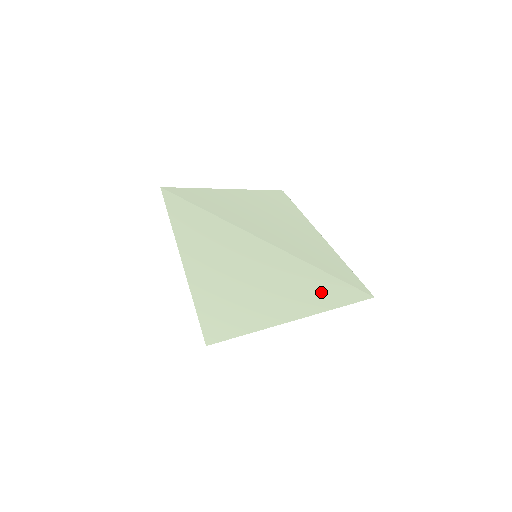
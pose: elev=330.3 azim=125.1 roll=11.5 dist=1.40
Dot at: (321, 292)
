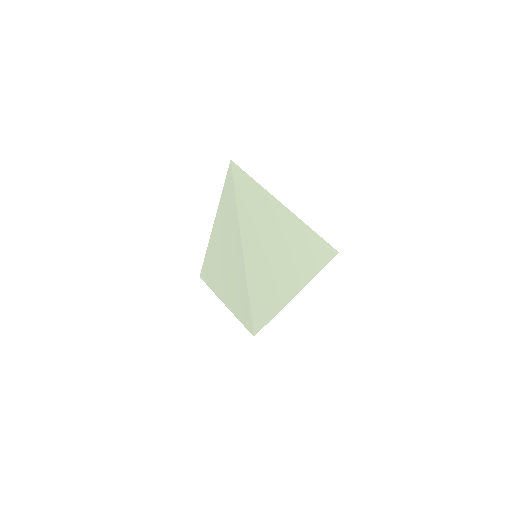
Dot at: (242, 303)
